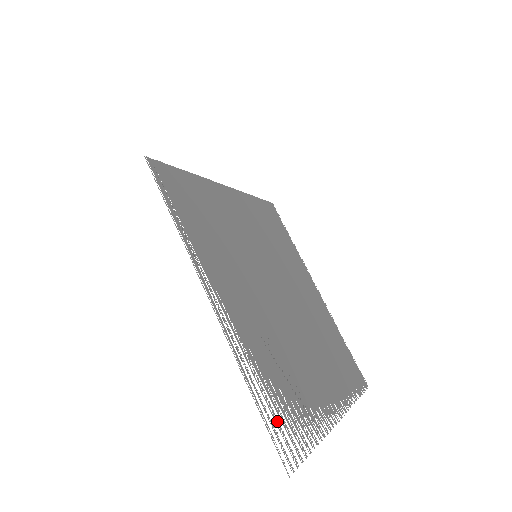
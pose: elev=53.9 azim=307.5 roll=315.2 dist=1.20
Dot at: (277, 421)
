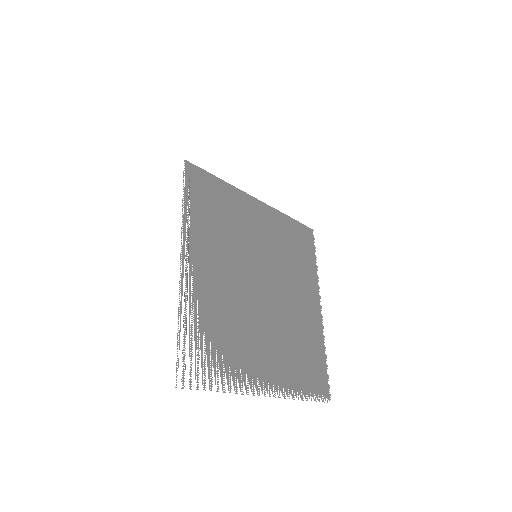
Dot at: (191, 355)
